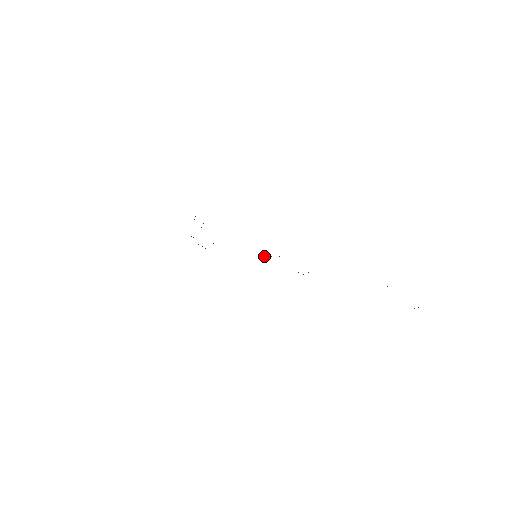
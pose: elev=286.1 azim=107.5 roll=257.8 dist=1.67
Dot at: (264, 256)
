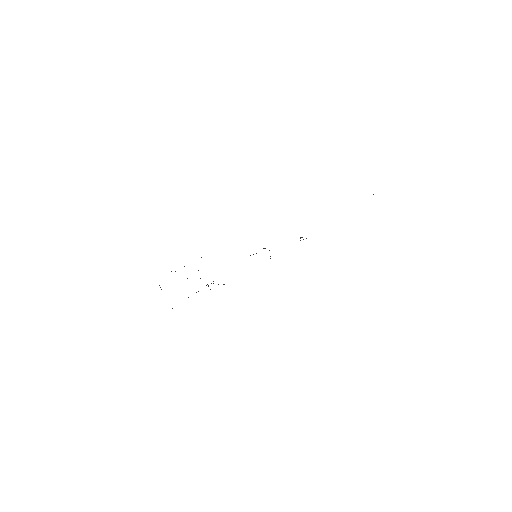
Dot at: occluded
